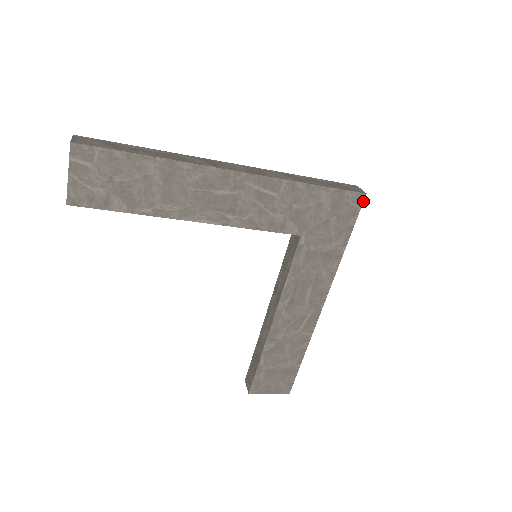
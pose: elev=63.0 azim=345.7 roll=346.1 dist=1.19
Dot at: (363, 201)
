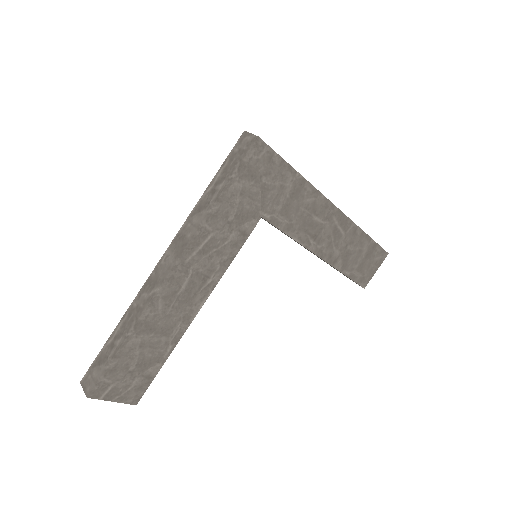
Dot at: (263, 142)
